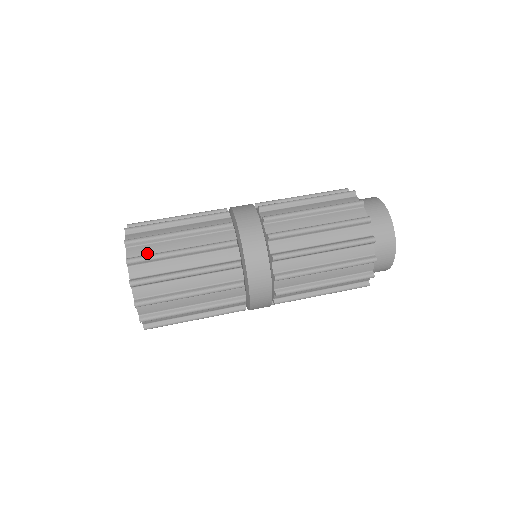
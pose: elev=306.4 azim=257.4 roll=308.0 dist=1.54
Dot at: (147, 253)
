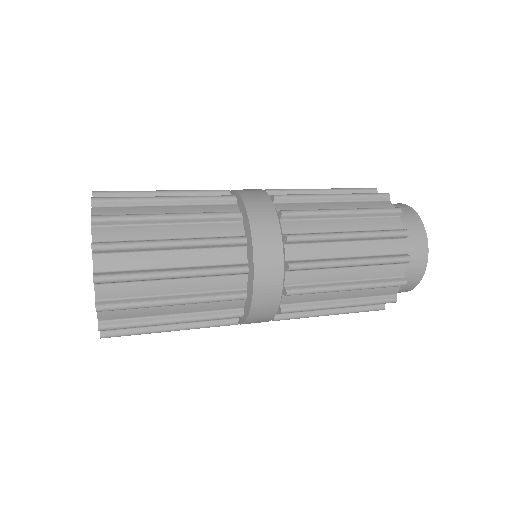
Dot at: occluded
